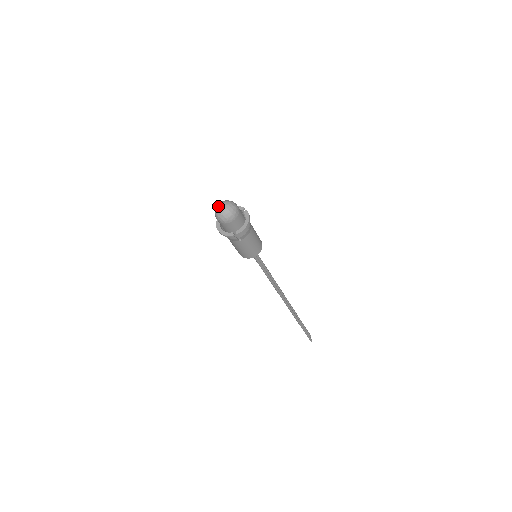
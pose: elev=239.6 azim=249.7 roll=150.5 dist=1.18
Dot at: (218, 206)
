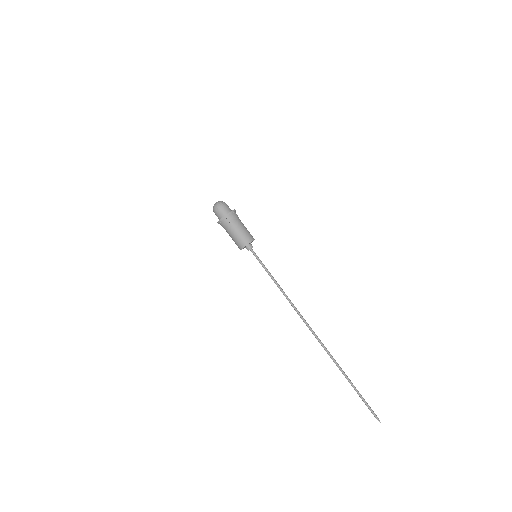
Dot at: occluded
